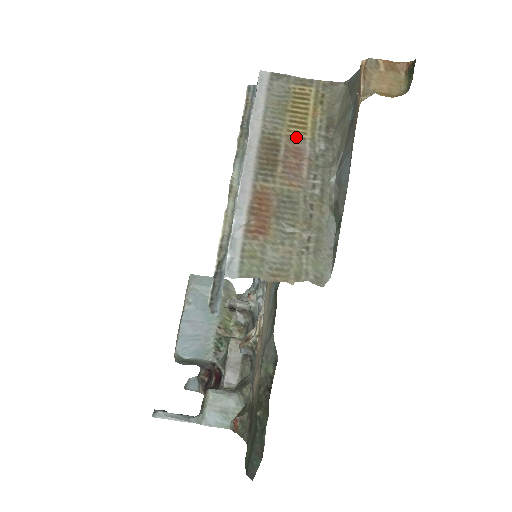
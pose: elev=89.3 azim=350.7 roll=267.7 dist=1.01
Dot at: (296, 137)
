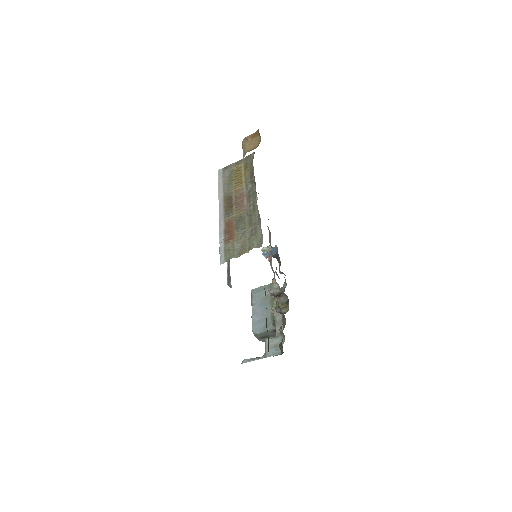
Dot at: (239, 189)
